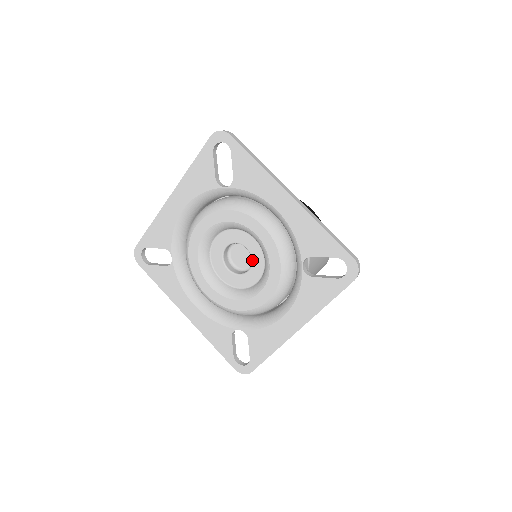
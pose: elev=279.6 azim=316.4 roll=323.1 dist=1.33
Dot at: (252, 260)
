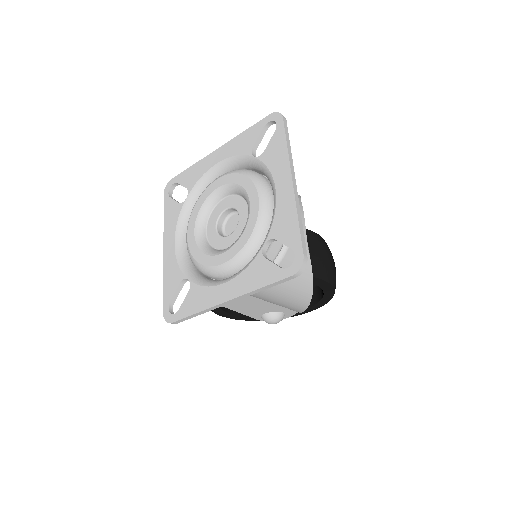
Dot at: (236, 228)
